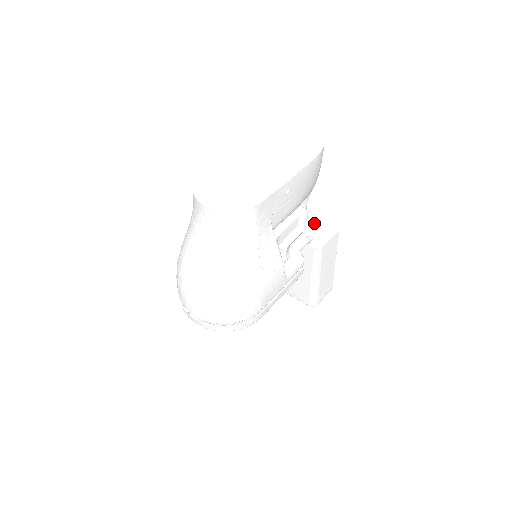
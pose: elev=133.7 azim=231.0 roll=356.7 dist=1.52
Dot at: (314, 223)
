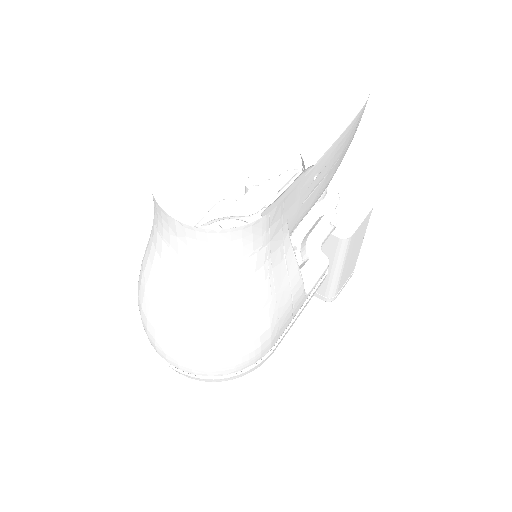
Dot at: (337, 199)
